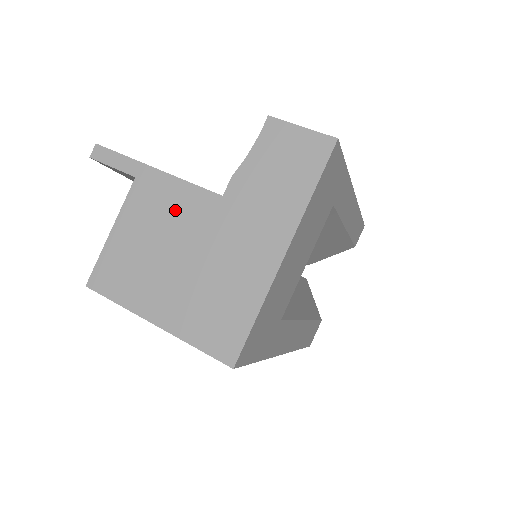
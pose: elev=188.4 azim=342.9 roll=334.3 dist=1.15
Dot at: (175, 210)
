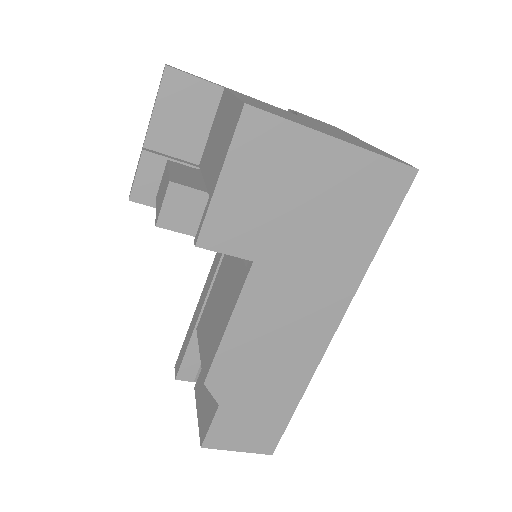
Dot at: (277, 108)
